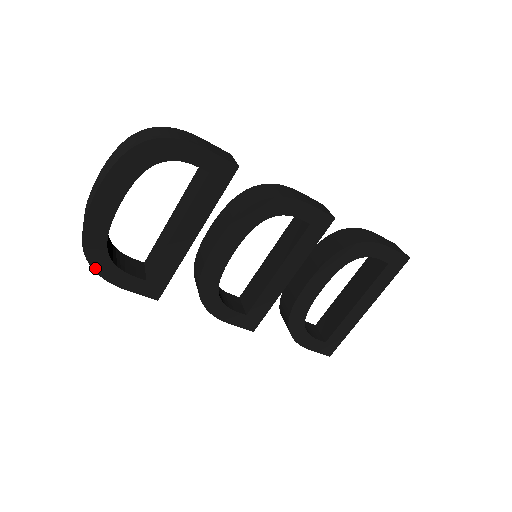
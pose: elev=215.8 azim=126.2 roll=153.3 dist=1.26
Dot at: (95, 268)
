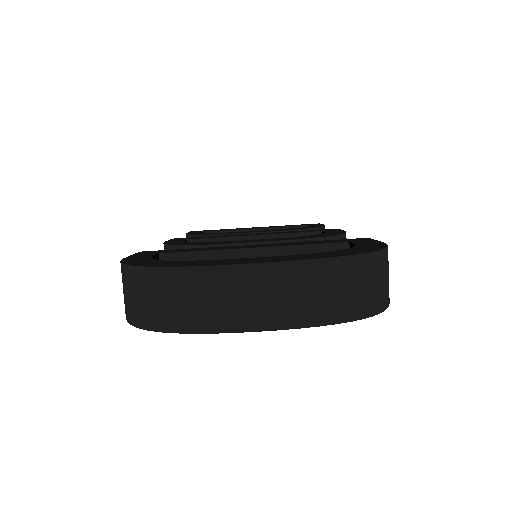
Dot at: (134, 324)
